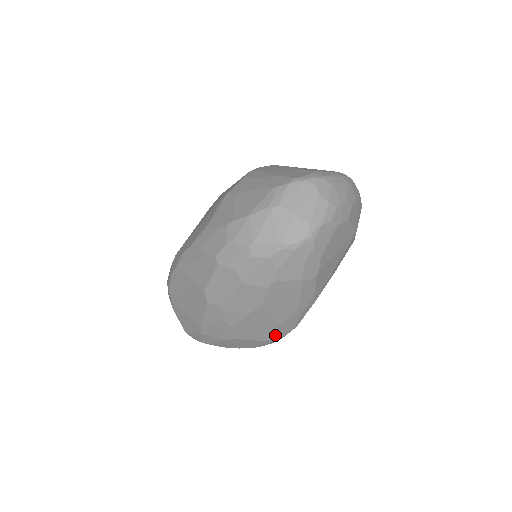
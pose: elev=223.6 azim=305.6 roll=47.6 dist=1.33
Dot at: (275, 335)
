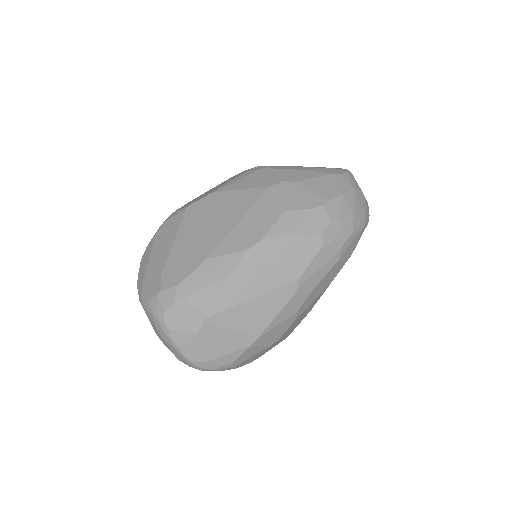
Dot at: occluded
